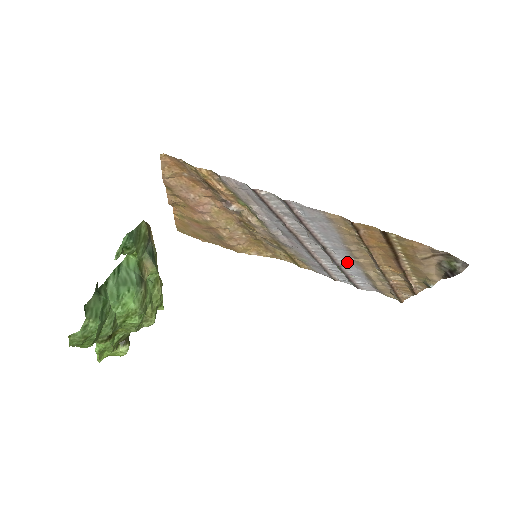
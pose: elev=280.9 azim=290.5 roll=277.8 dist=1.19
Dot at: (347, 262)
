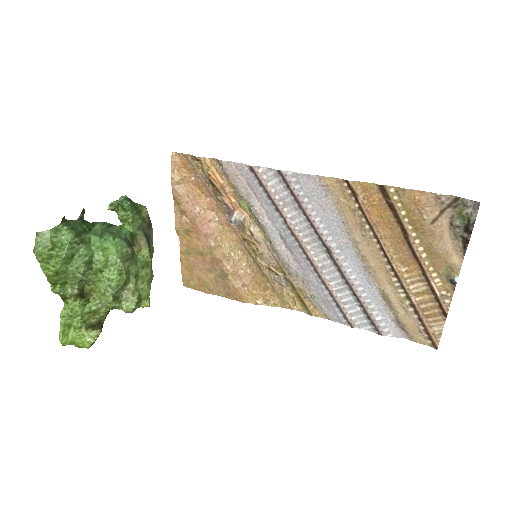
Dot at: (358, 274)
